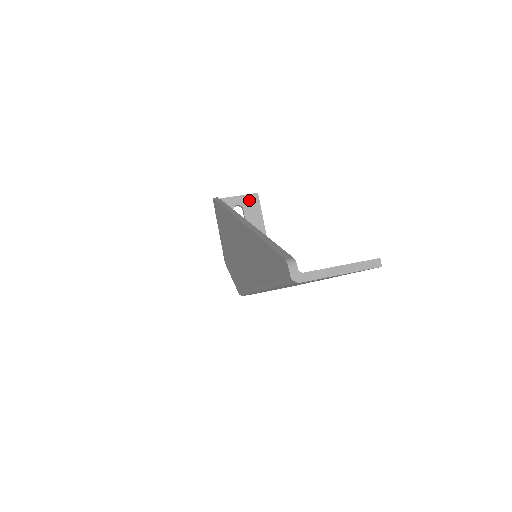
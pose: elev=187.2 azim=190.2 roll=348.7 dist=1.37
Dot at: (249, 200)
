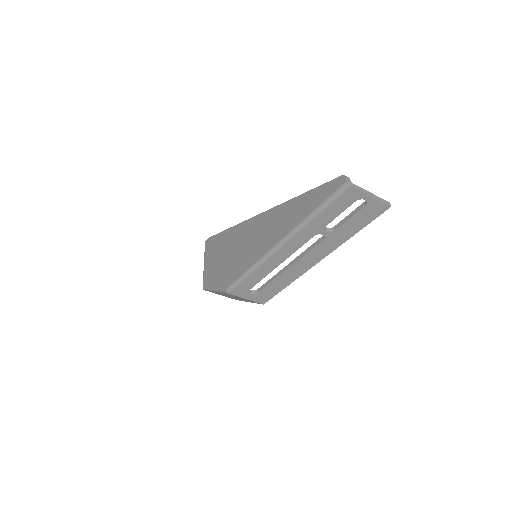
Dot at: occluded
